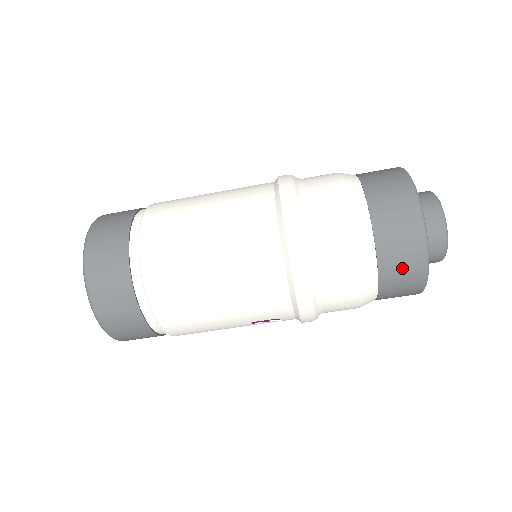
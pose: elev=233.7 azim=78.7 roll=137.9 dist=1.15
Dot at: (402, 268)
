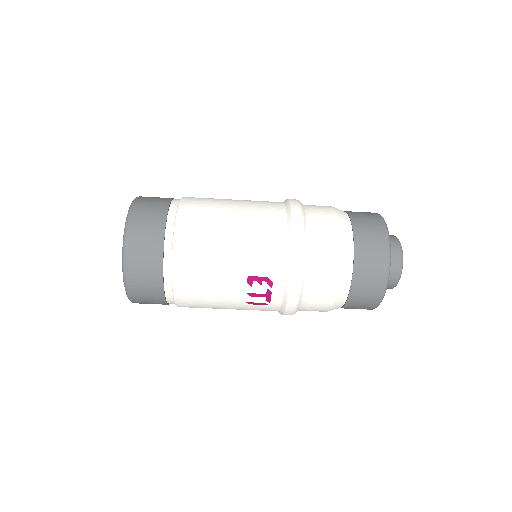
Dot at: (371, 247)
